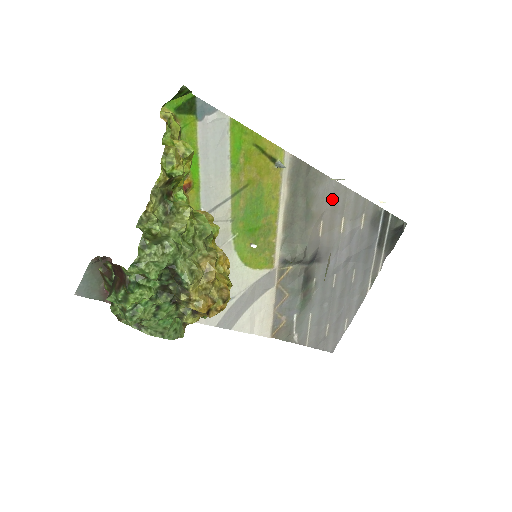
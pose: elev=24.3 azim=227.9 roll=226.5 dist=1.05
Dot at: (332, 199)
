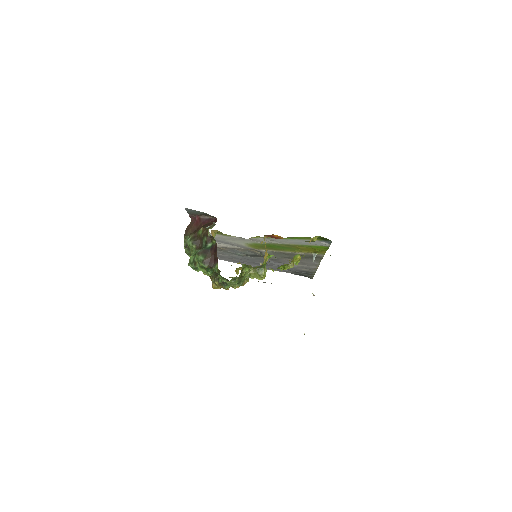
Dot at: (308, 263)
